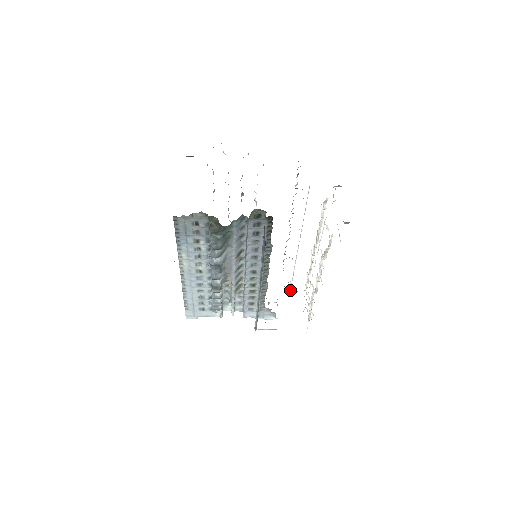
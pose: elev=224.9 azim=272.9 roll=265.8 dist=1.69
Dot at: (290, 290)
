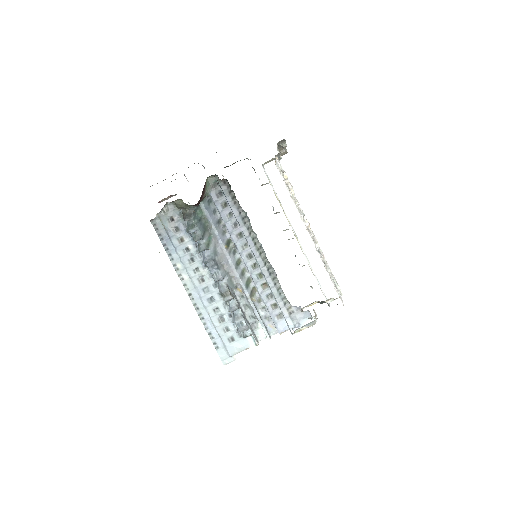
Dot at: (326, 301)
